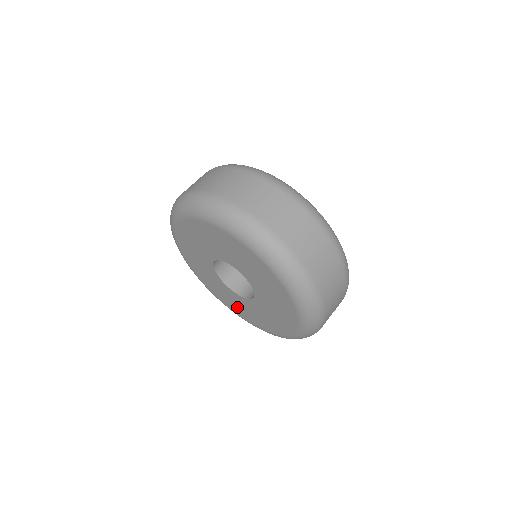
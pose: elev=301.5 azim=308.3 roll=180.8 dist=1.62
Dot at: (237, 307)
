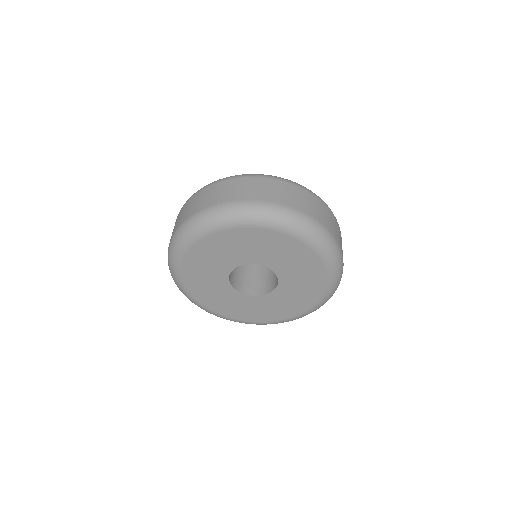
Dot at: (258, 313)
